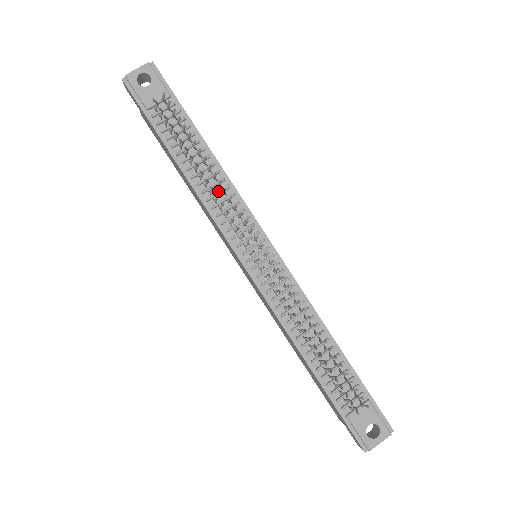
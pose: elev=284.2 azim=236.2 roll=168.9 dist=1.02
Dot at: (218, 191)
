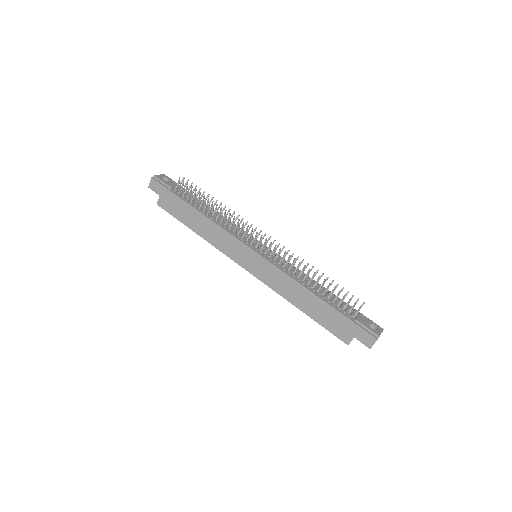
Dot at: (224, 222)
